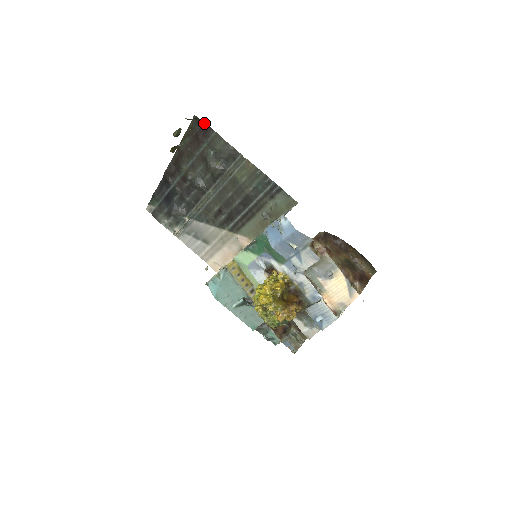
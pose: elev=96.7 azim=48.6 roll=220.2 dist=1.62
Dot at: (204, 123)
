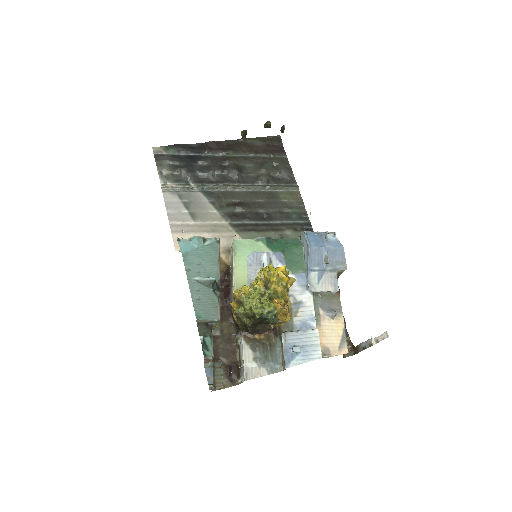
Dot at: (282, 145)
